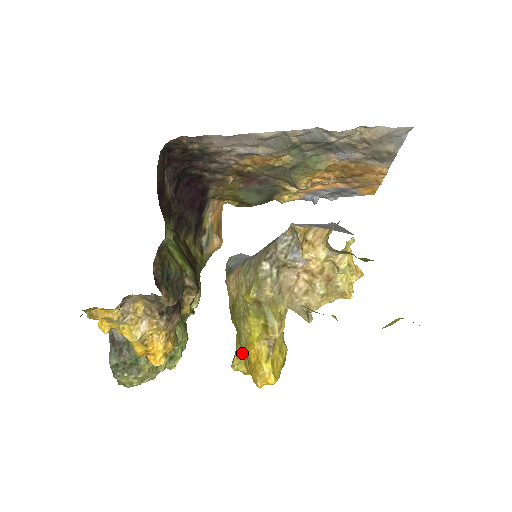
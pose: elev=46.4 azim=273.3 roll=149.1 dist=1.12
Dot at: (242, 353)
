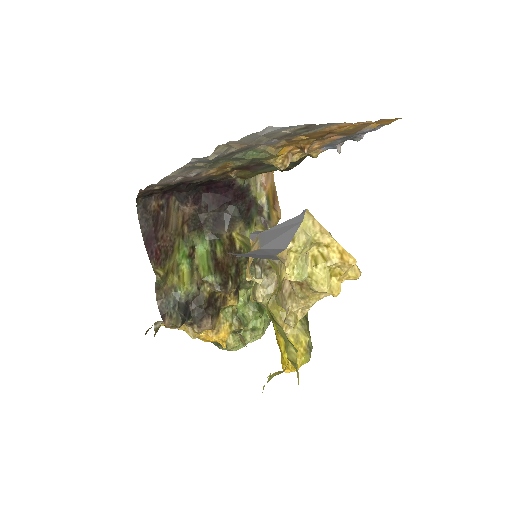
Dot at: occluded
